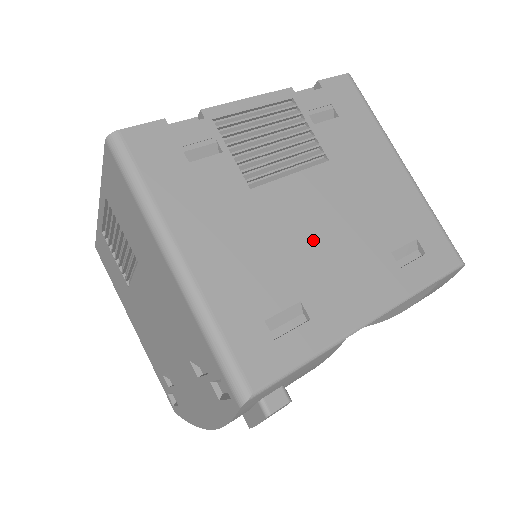
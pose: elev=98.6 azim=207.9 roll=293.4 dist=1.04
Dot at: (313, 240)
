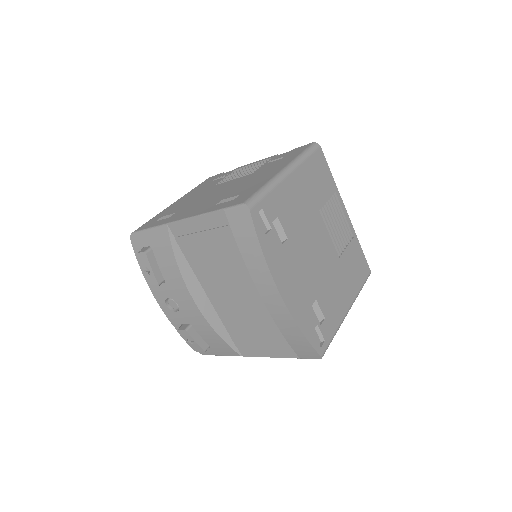
Dot at: (206, 197)
